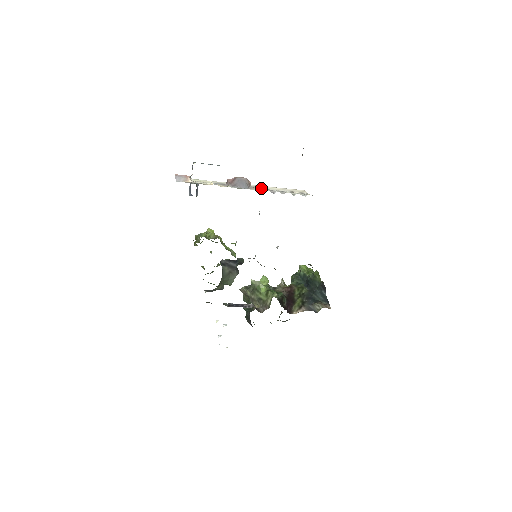
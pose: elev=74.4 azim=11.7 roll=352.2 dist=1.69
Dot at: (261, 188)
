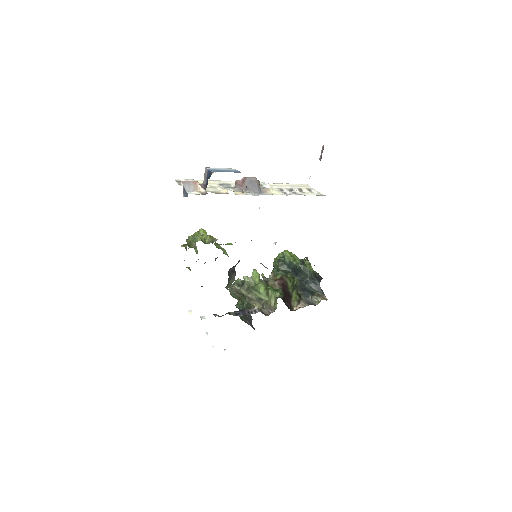
Dot at: (272, 188)
